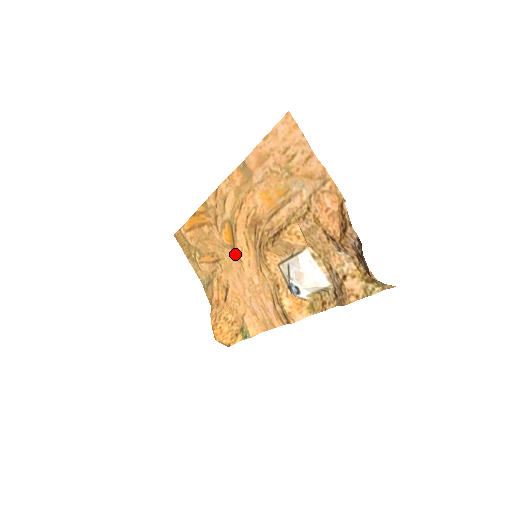
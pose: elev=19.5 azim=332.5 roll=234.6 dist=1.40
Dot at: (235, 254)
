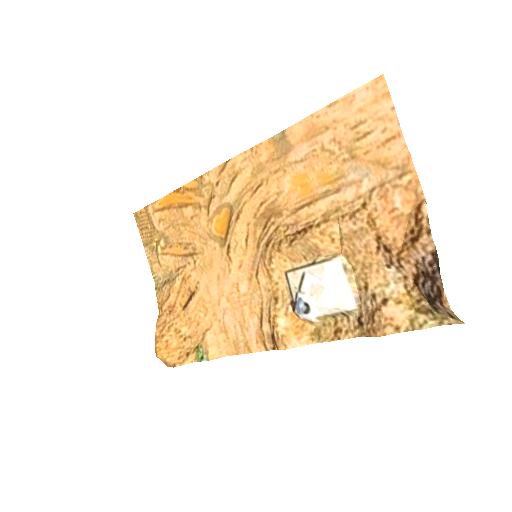
Dot at: (223, 249)
